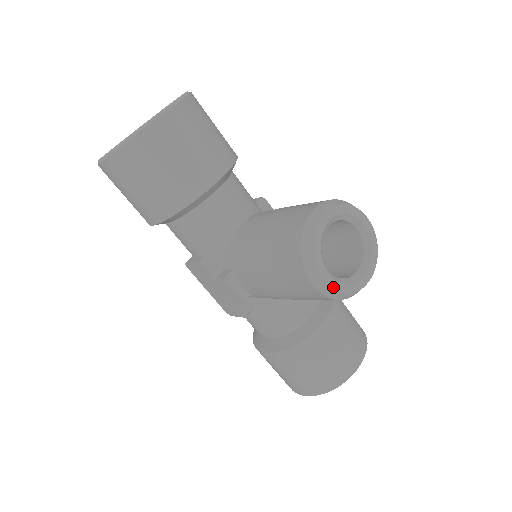
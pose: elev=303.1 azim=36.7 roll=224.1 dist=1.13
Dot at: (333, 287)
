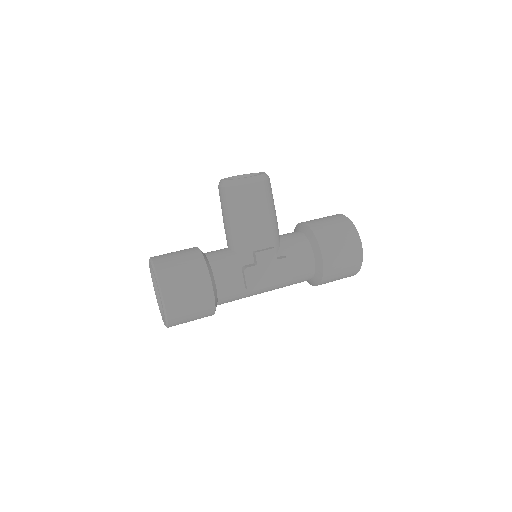
Dot at: (256, 176)
